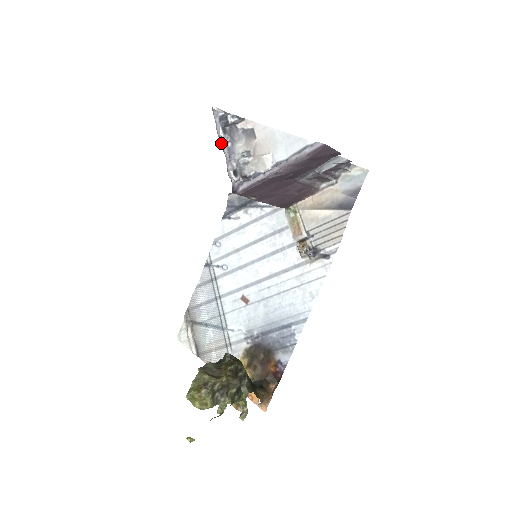
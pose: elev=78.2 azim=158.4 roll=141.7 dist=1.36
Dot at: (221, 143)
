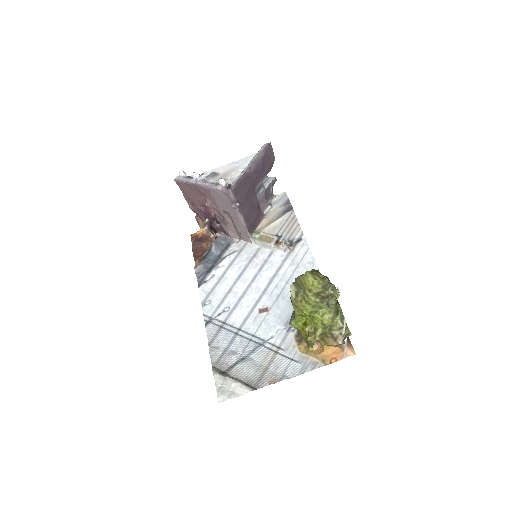
Dot at: (198, 182)
